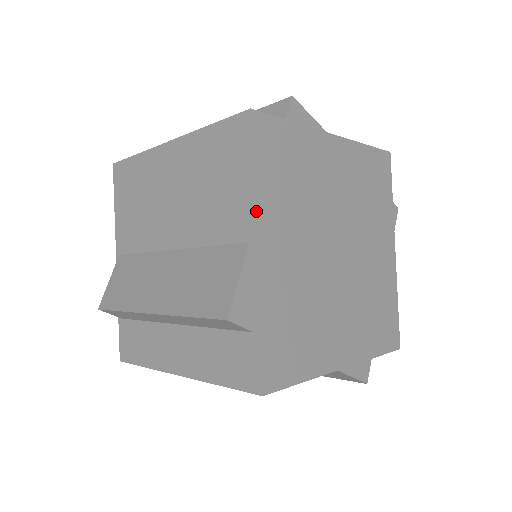
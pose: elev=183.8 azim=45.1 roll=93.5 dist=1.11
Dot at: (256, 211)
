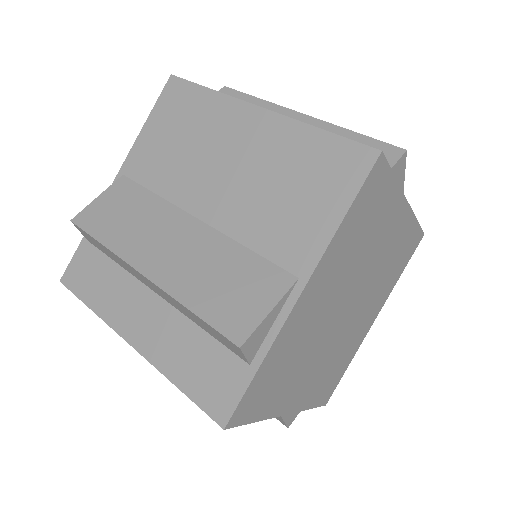
Dot at: (273, 417)
